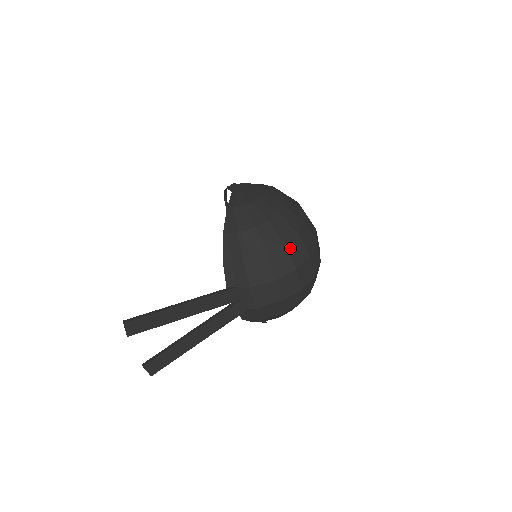
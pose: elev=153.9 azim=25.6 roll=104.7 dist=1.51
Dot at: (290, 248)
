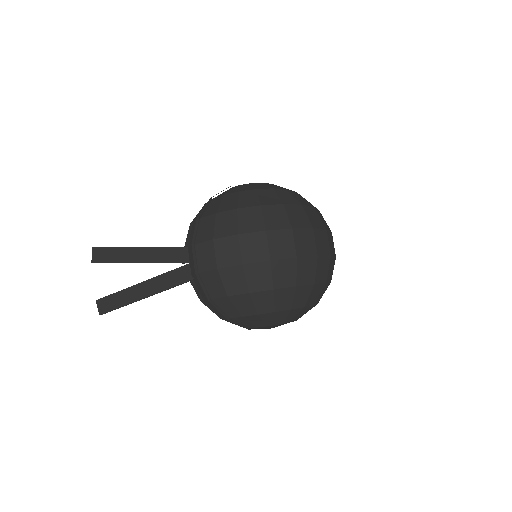
Dot at: (242, 214)
